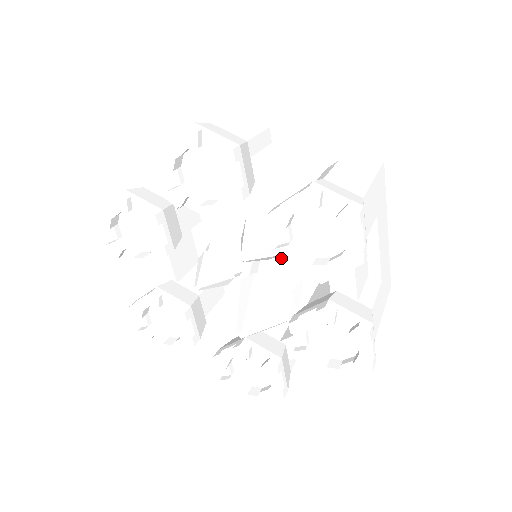
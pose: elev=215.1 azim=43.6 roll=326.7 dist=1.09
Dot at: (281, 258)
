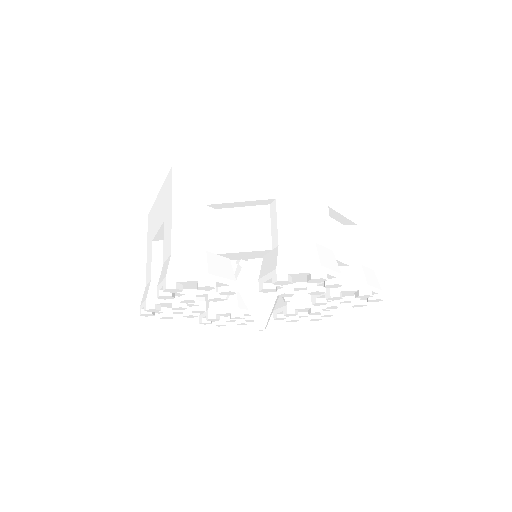
Dot at: (316, 305)
